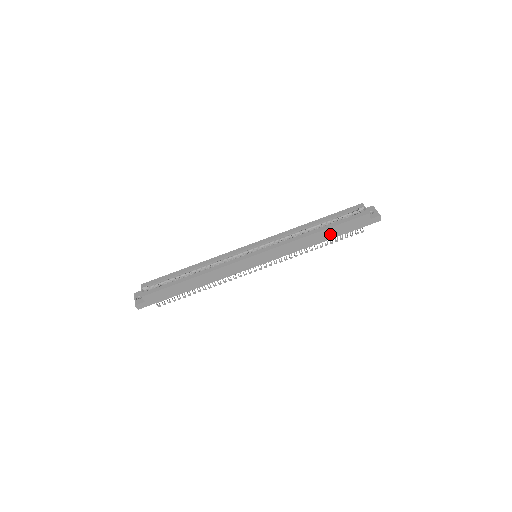
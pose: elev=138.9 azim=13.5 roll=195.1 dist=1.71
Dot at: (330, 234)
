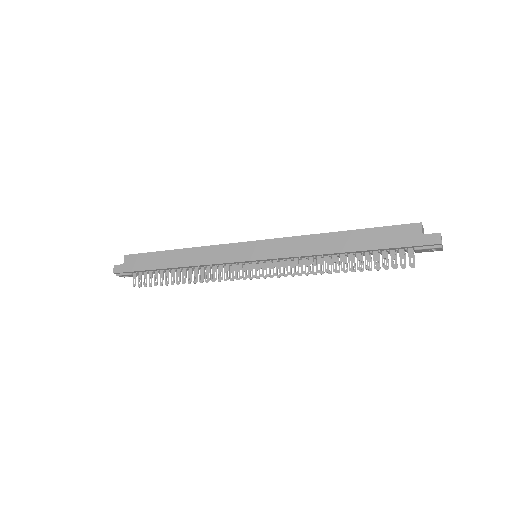
Dot at: (355, 242)
